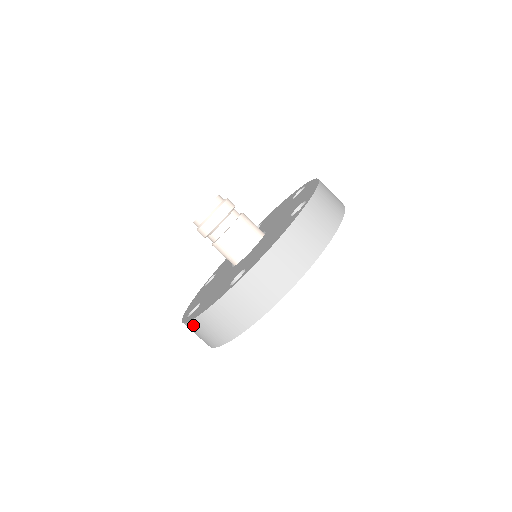
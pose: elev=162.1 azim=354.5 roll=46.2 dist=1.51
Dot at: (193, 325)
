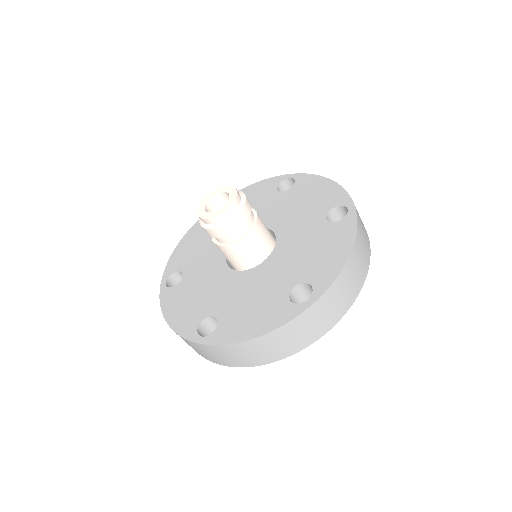
Dot at: (230, 348)
